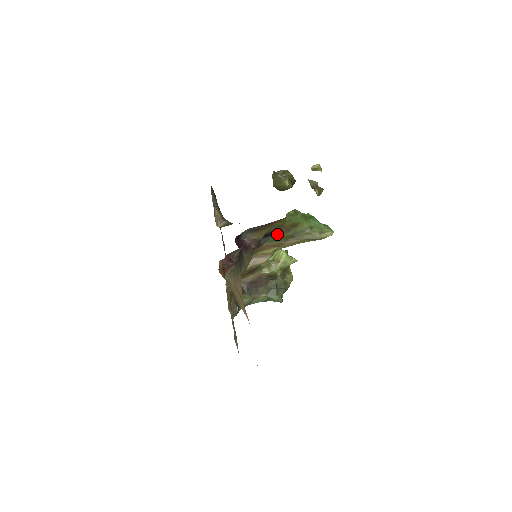
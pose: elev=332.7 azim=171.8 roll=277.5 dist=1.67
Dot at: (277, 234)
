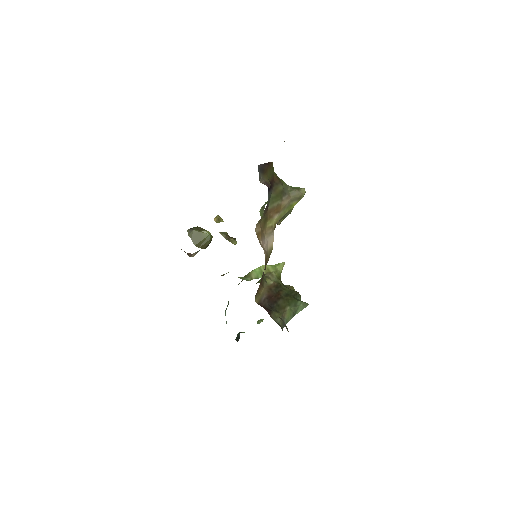
Dot at: (273, 189)
